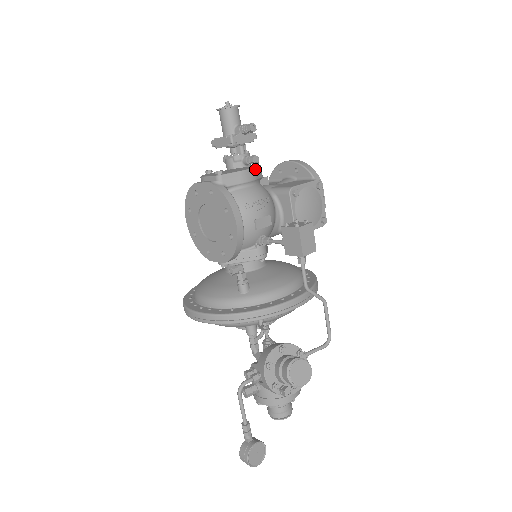
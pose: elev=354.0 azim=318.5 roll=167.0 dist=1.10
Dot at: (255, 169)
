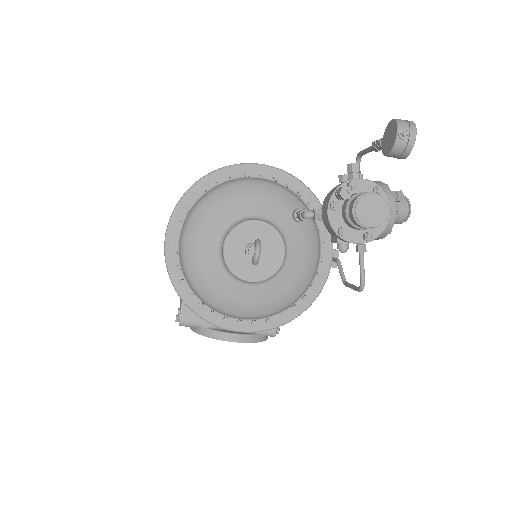
Dot at: occluded
